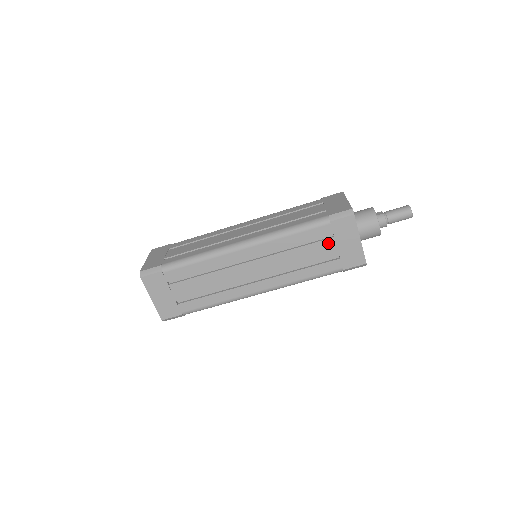
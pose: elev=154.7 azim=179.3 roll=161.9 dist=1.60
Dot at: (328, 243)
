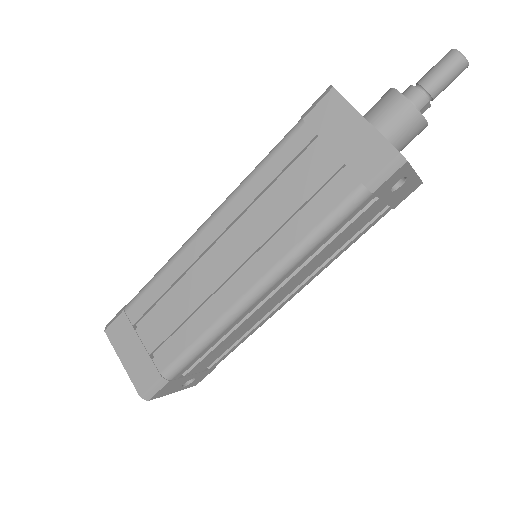
Dot at: (316, 154)
